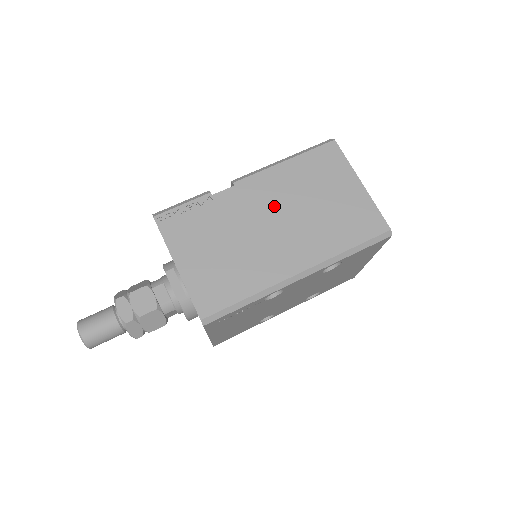
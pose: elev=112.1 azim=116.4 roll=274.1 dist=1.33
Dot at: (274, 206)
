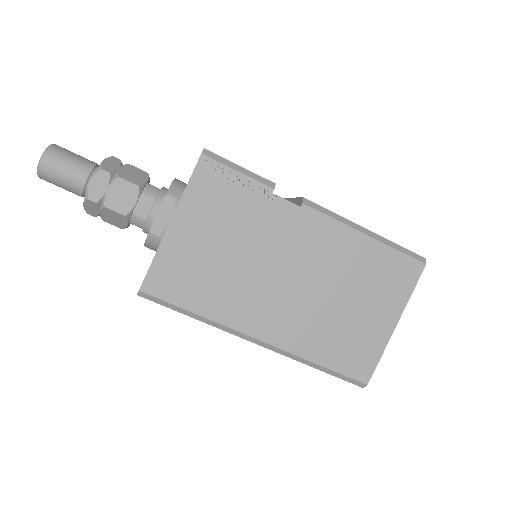
Dot at: (309, 264)
